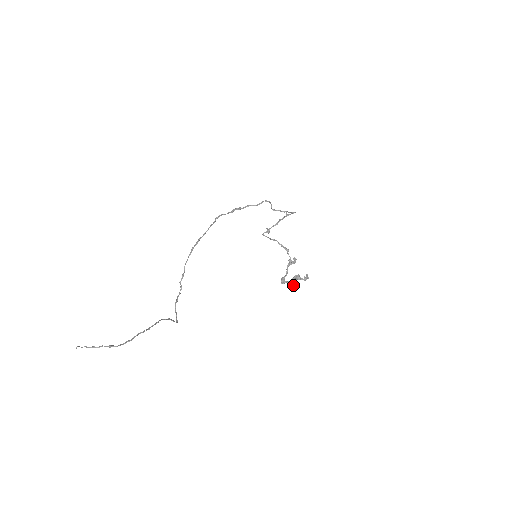
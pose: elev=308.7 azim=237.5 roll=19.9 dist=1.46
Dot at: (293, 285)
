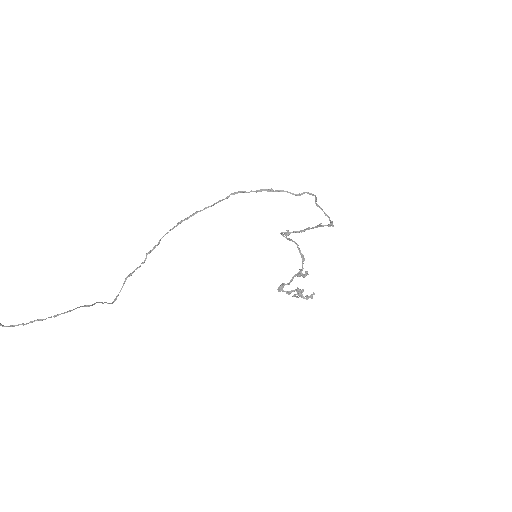
Dot at: (293, 295)
